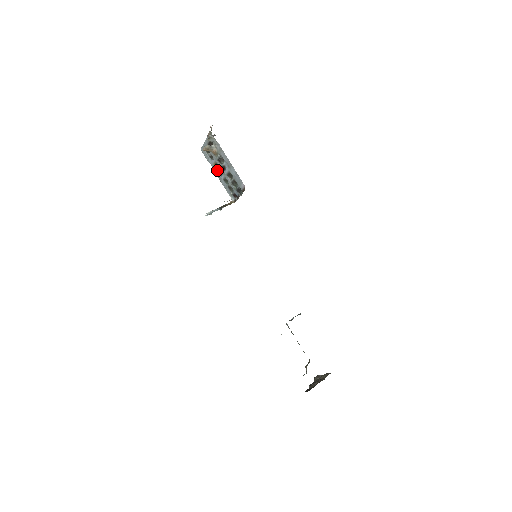
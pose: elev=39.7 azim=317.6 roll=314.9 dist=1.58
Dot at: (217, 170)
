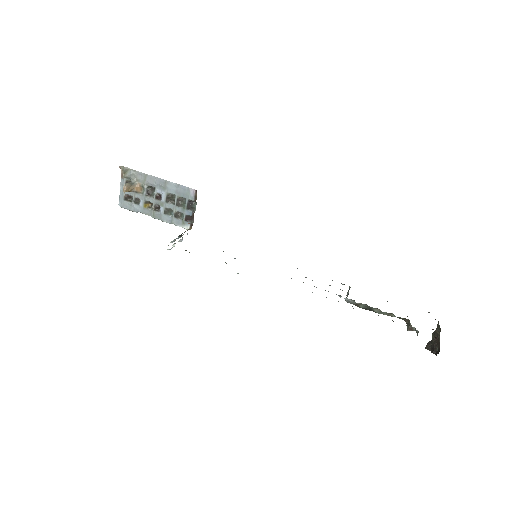
Dot at: (151, 210)
